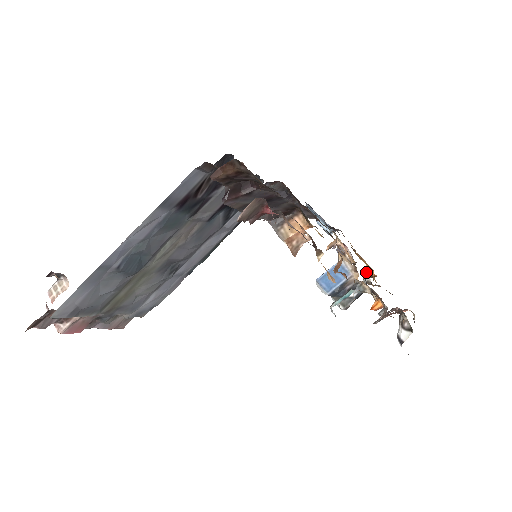
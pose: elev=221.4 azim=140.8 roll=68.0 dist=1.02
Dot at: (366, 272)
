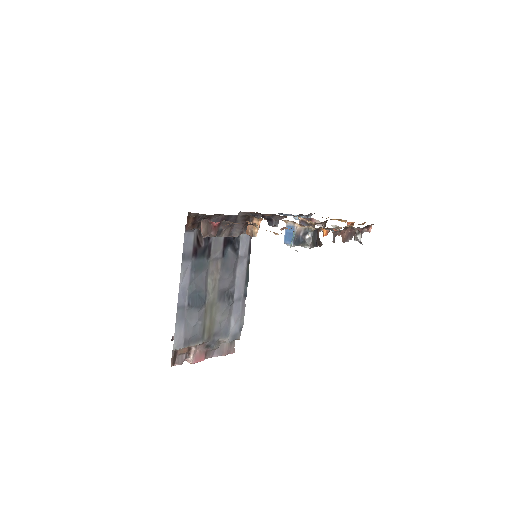
Dot at: occluded
